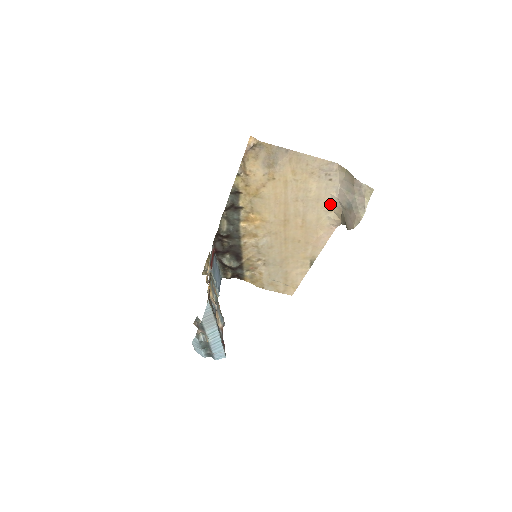
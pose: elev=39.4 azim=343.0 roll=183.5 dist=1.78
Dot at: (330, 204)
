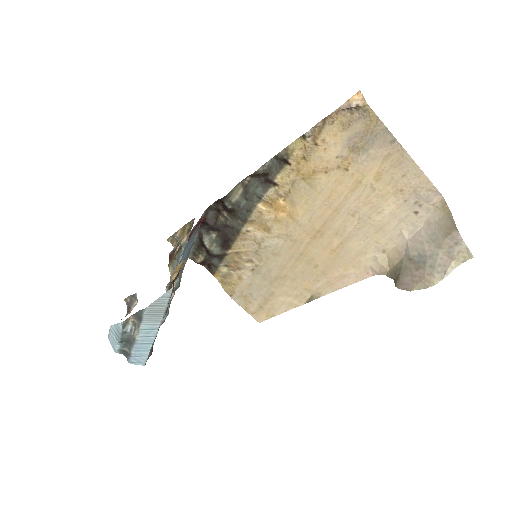
Dot at: (390, 243)
